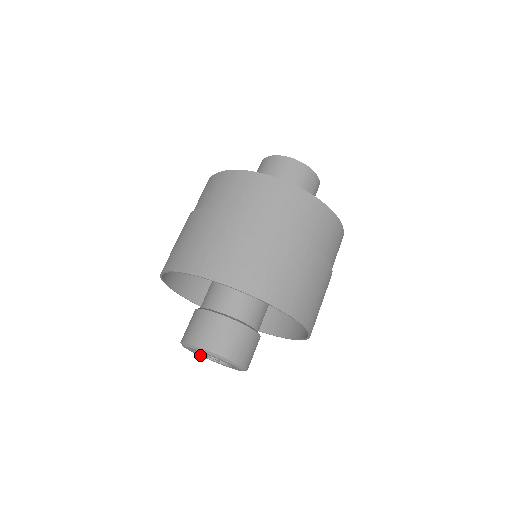
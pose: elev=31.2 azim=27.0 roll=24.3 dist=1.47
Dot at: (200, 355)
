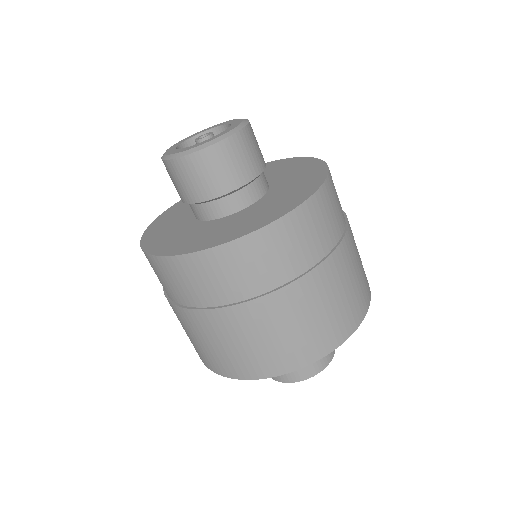
Dot at: occluded
